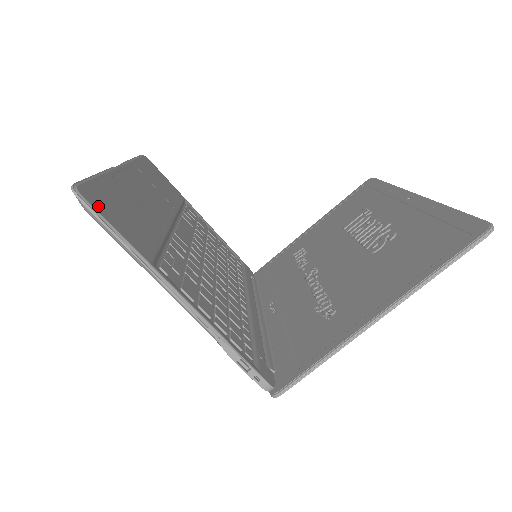
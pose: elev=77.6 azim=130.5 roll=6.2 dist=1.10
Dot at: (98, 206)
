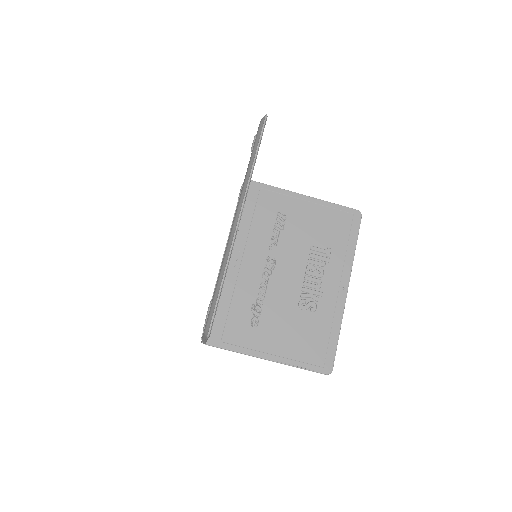
Dot at: occluded
